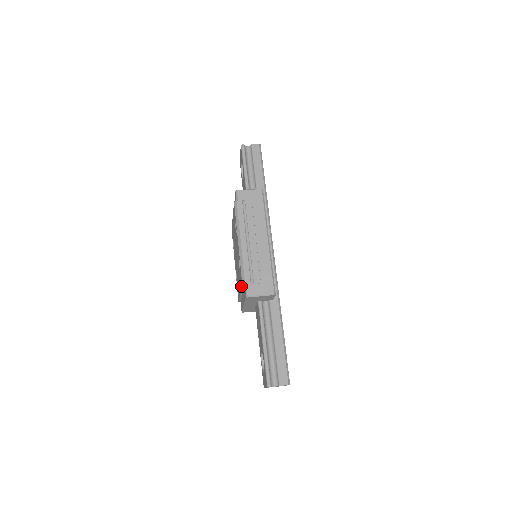
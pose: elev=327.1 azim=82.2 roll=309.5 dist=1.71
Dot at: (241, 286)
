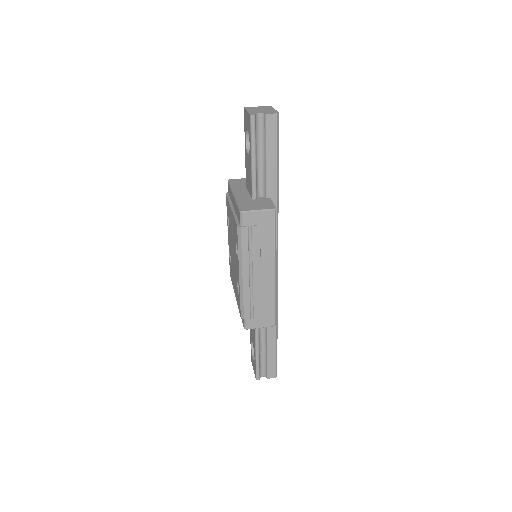
Dot at: (238, 308)
